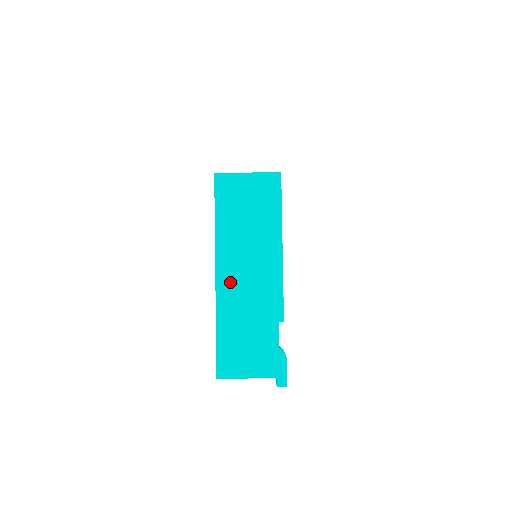
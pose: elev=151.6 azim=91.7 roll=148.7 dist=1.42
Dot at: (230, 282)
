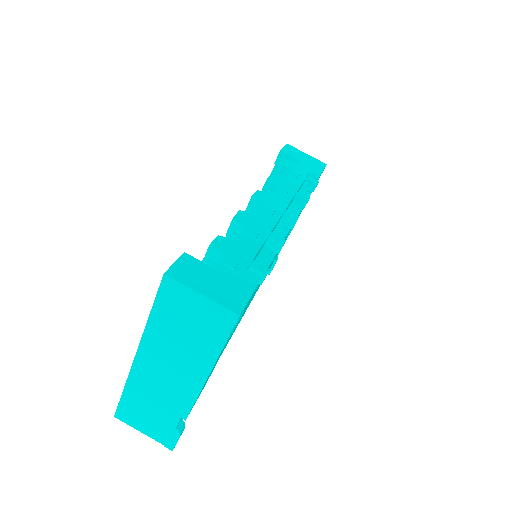
Dot at: (147, 368)
